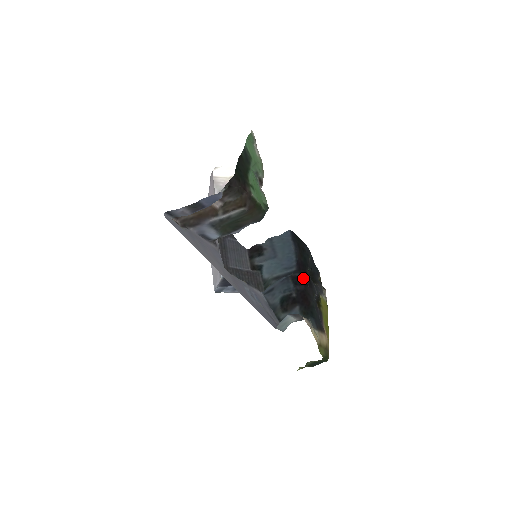
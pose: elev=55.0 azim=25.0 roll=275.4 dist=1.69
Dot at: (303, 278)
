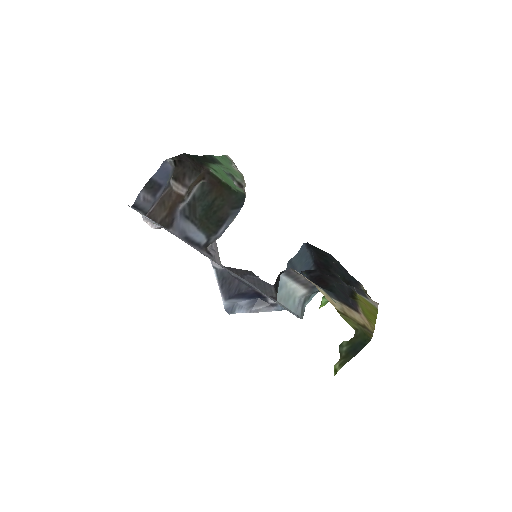
Dot at: occluded
